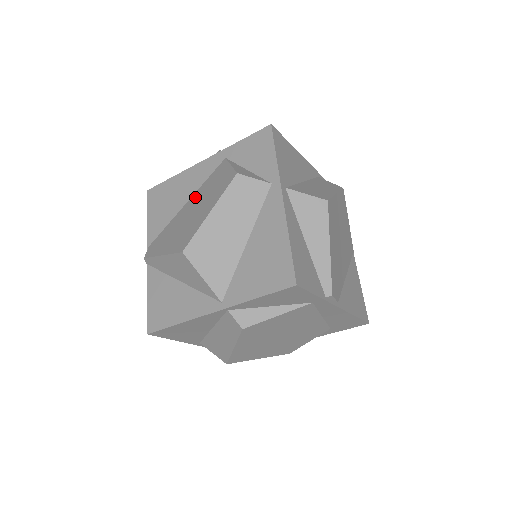
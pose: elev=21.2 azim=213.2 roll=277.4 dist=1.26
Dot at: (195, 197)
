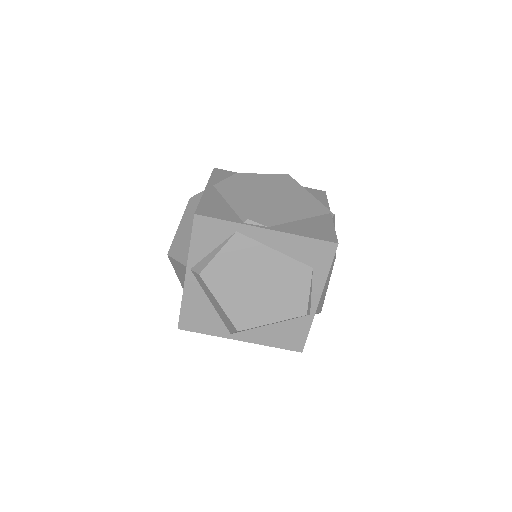
Dot at: occluded
